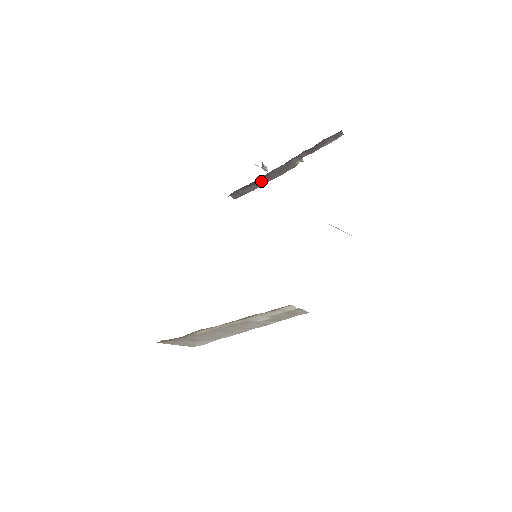
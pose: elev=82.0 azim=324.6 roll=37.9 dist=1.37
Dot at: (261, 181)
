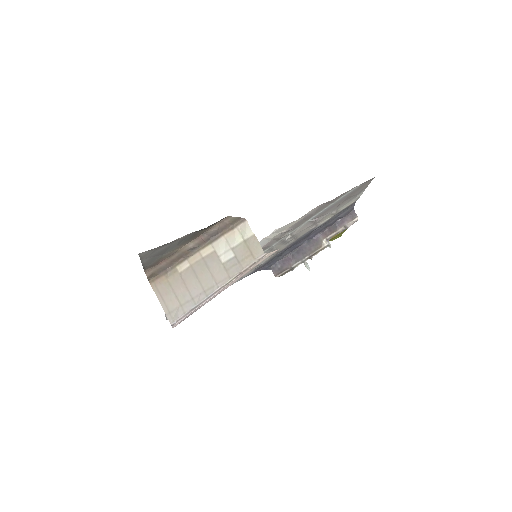
Dot at: (296, 257)
